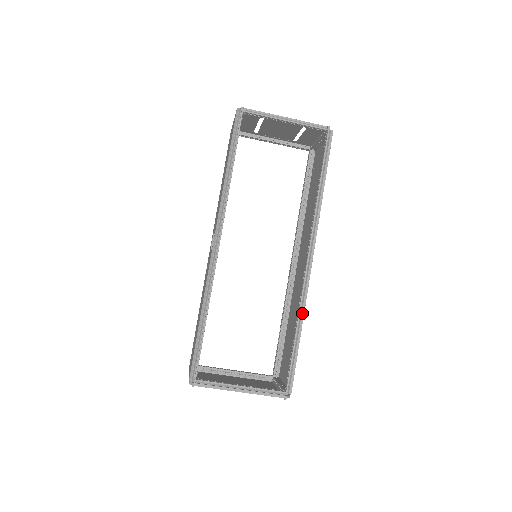
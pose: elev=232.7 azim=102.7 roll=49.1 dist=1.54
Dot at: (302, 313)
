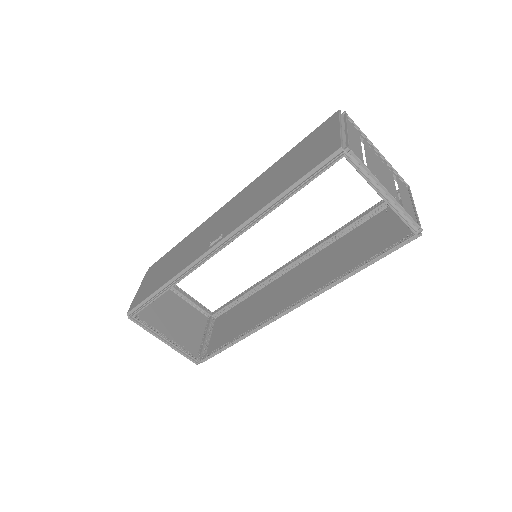
Dot at: (252, 332)
